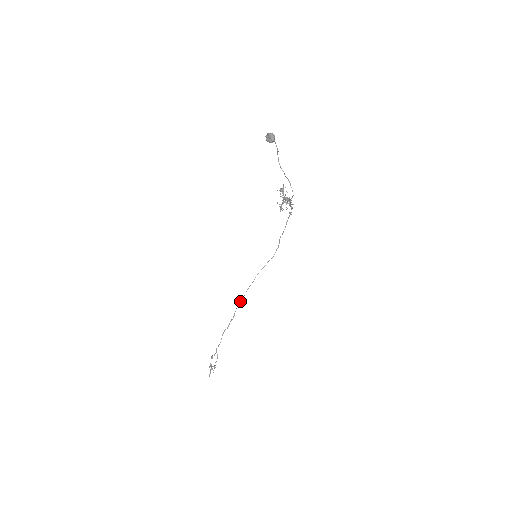
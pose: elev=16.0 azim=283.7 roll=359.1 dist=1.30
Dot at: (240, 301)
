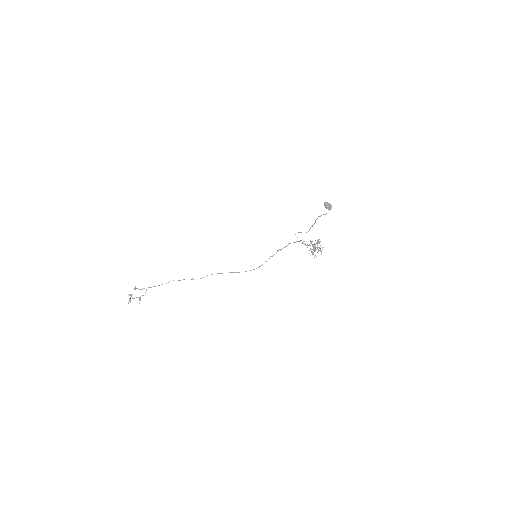
Dot at: occluded
